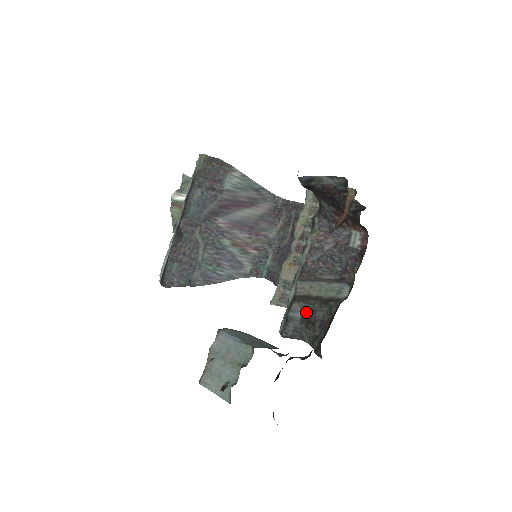
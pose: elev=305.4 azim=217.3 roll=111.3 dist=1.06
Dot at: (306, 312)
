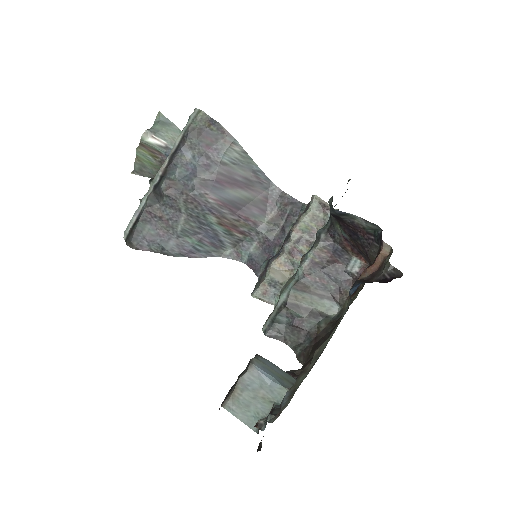
Dot at: (294, 319)
